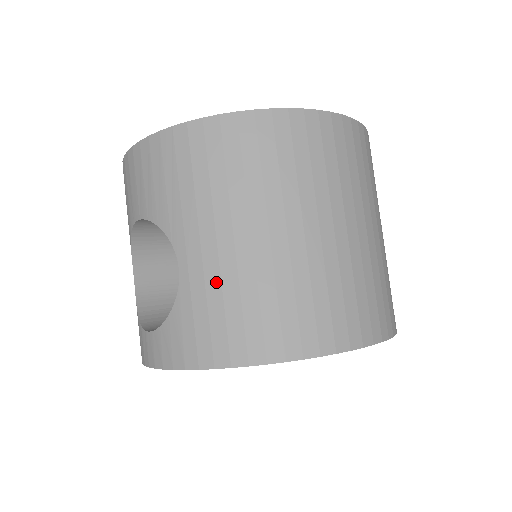
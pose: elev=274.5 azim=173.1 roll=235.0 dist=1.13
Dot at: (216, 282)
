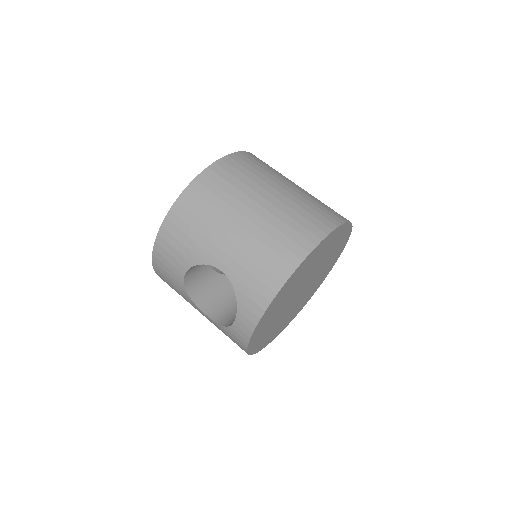
Dot at: (242, 258)
